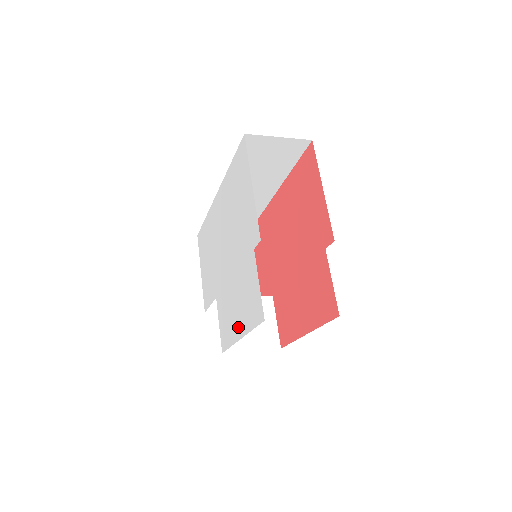
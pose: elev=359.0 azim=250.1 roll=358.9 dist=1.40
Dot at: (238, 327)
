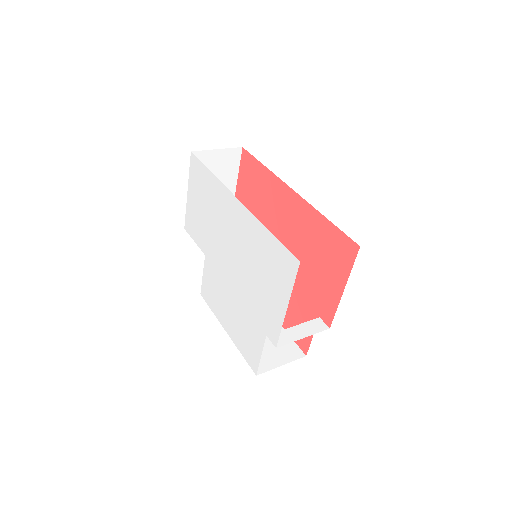
Dot at: (226, 324)
